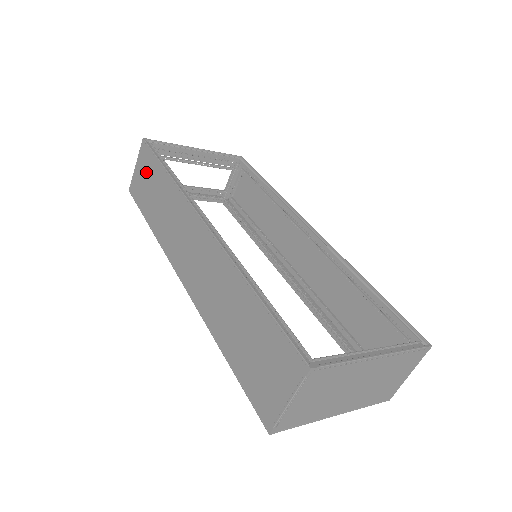
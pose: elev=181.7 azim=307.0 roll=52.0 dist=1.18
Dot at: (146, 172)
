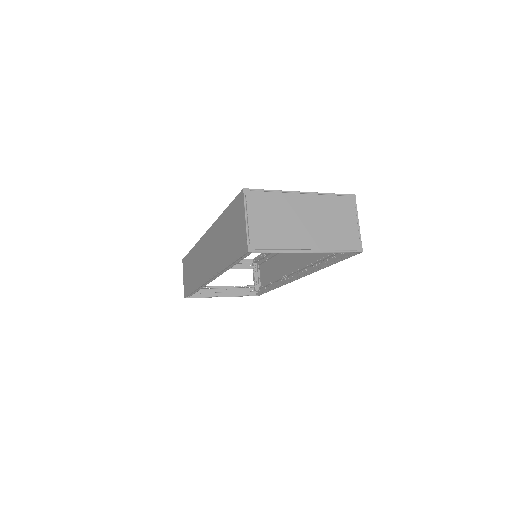
Dot at: (186, 270)
